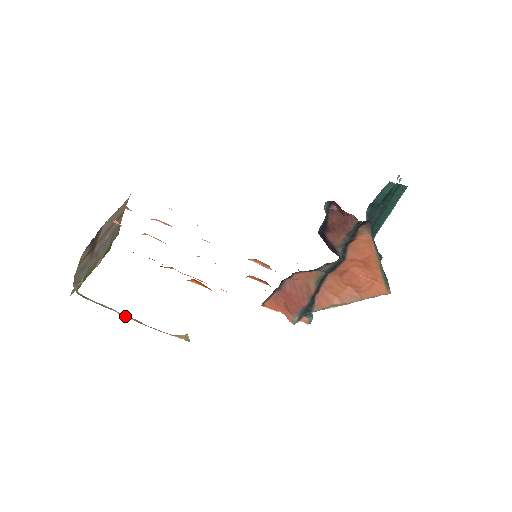
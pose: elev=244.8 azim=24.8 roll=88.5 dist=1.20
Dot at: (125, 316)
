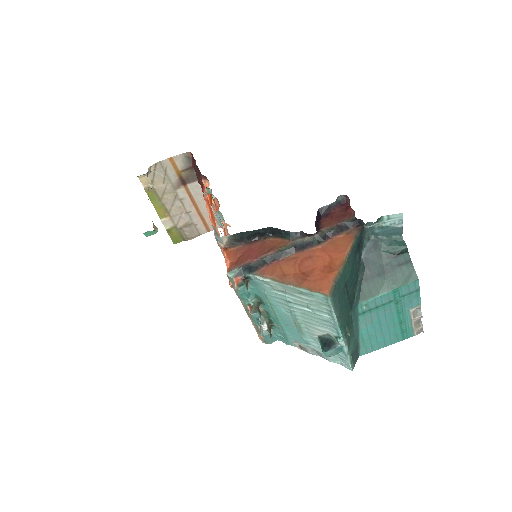
Dot at: occluded
